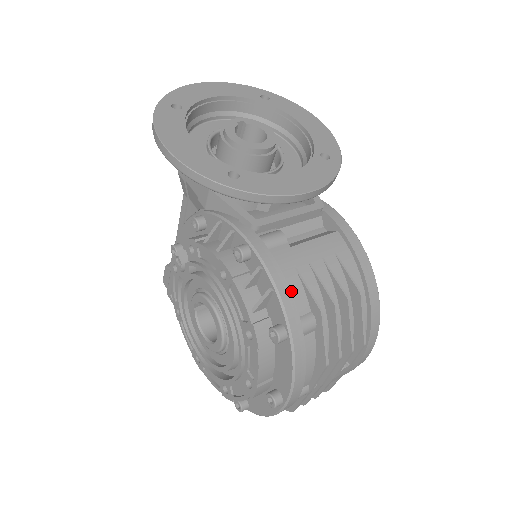
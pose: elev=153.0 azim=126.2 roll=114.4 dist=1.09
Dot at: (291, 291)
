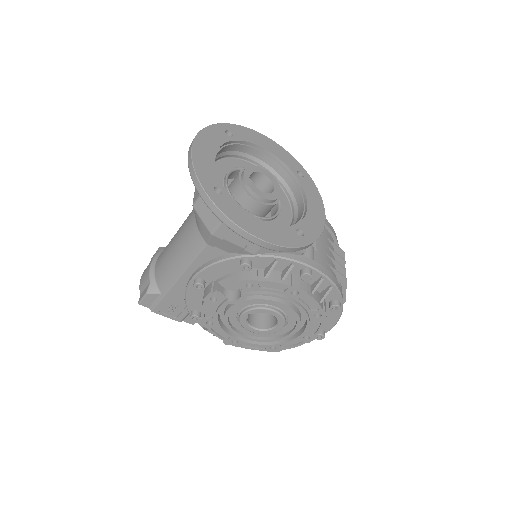
Dot at: occluded
